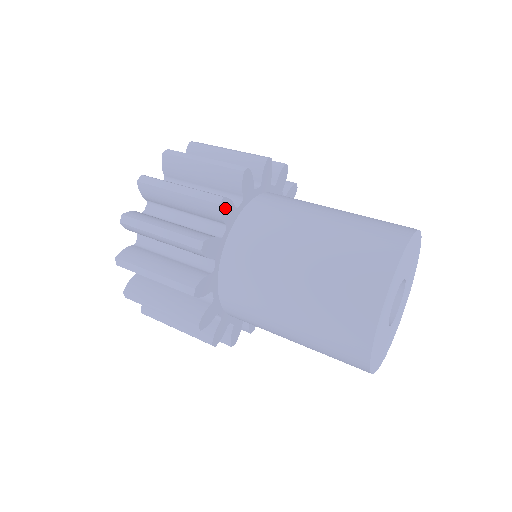
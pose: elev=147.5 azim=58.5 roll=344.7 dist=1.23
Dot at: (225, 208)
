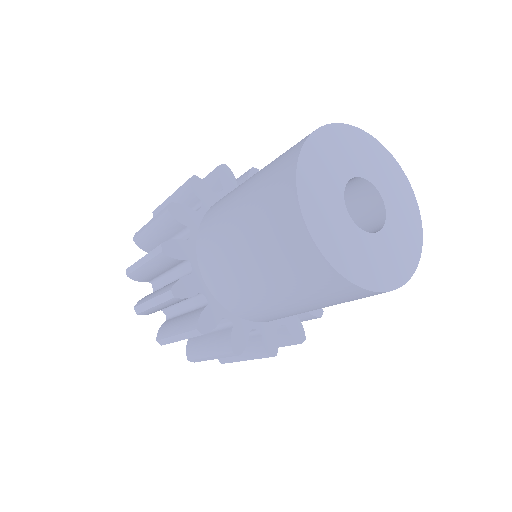
Dot at: occluded
